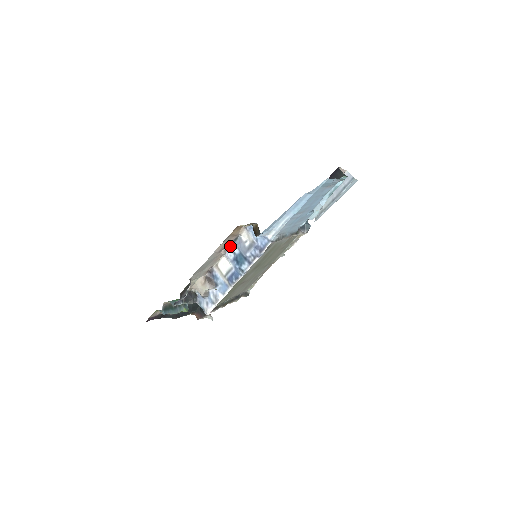
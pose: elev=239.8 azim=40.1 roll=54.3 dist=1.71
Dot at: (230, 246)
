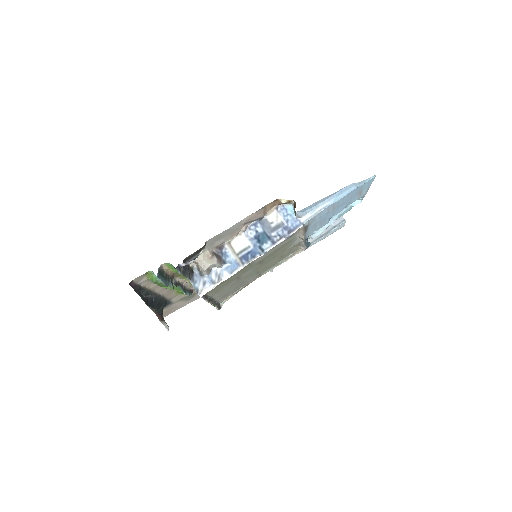
Dot at: (253, 224)
